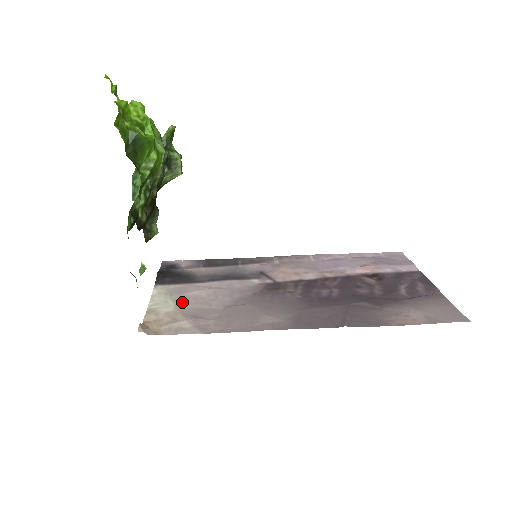
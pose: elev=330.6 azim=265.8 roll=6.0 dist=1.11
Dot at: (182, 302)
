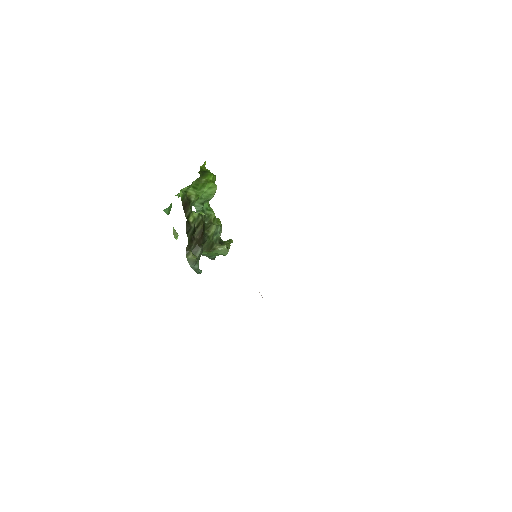
Dot at: occluded
